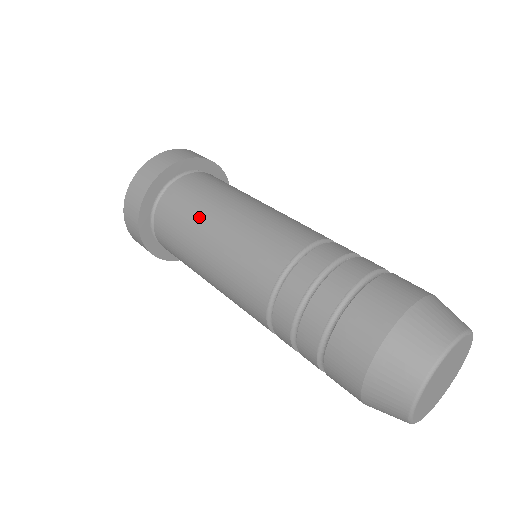
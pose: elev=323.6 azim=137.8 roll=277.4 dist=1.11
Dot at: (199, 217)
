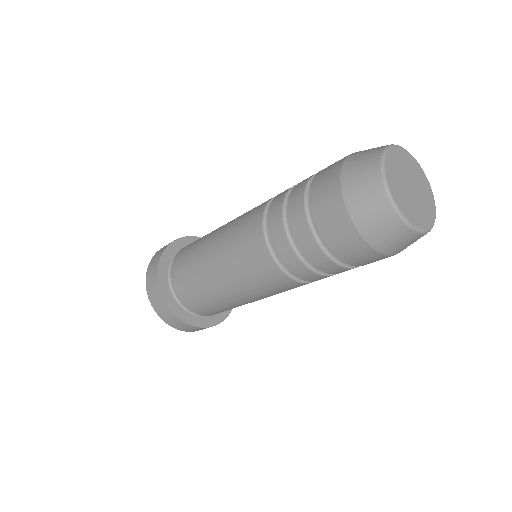
Dot at: (201, 245)
